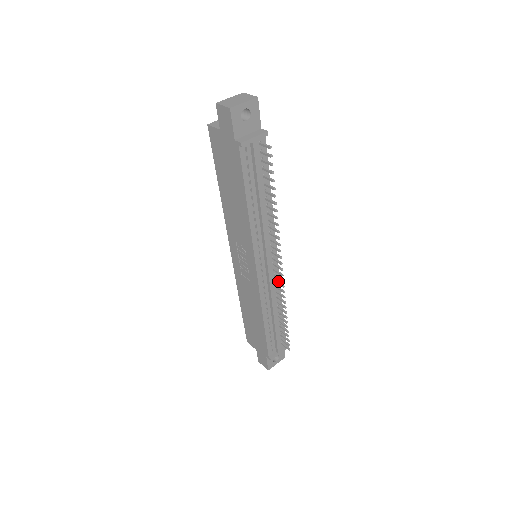
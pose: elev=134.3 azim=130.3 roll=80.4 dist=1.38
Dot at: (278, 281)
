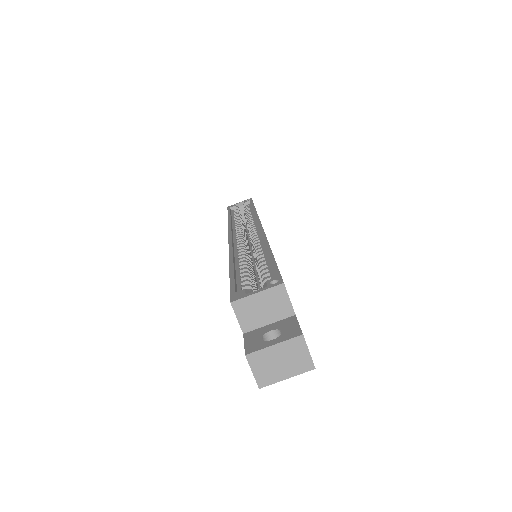
Dot at: occluded
